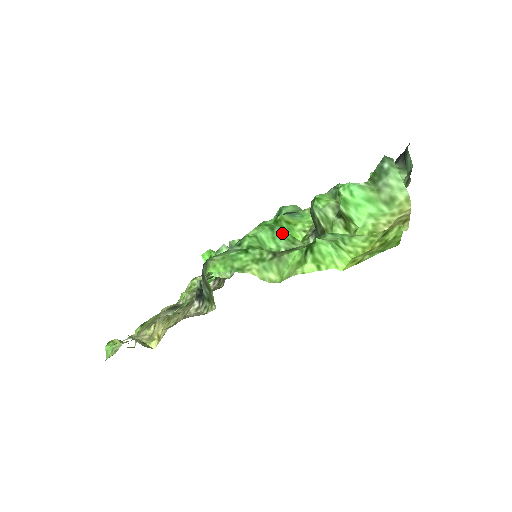
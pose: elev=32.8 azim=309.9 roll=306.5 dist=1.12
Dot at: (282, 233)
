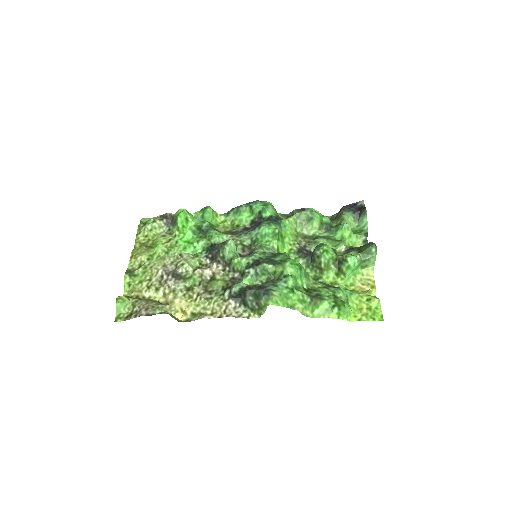
Dot at: (304, 272)
